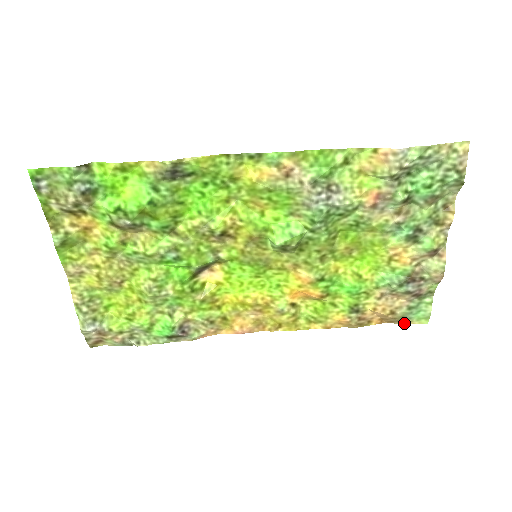
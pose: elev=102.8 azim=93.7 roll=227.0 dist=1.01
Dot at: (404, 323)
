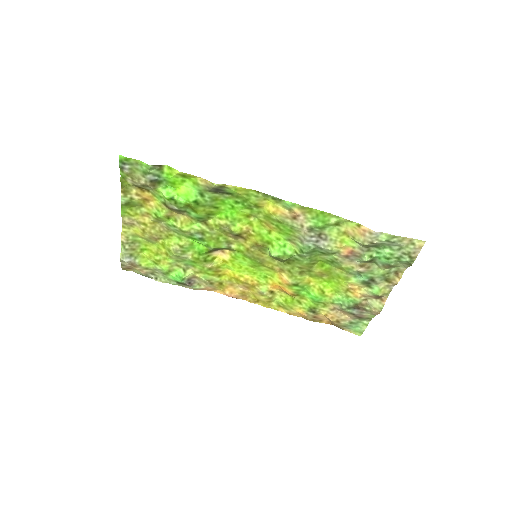
Dot at: occluded
